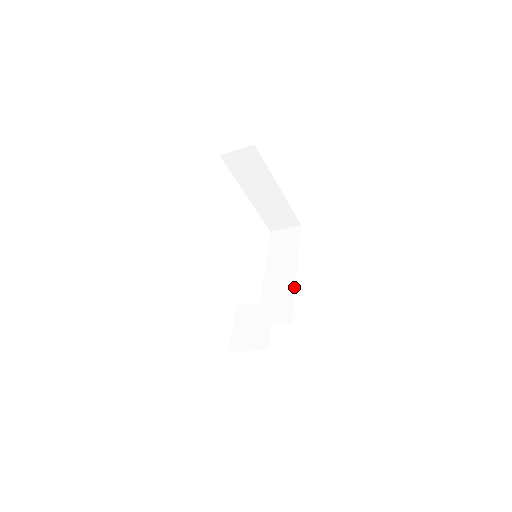
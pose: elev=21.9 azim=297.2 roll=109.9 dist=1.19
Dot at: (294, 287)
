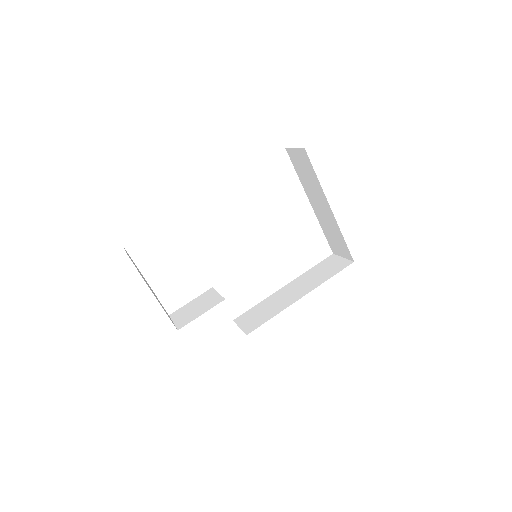
Dot at: (283, 309)
